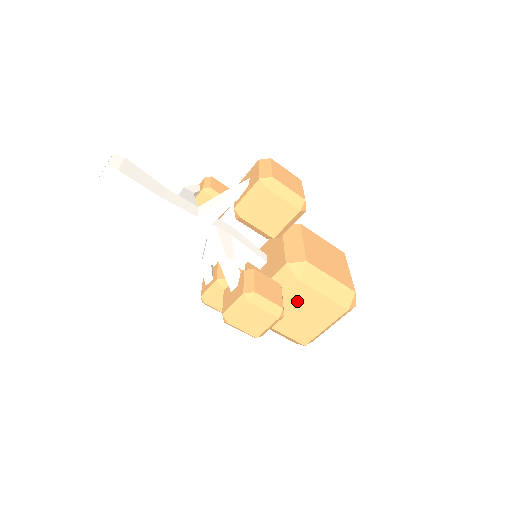
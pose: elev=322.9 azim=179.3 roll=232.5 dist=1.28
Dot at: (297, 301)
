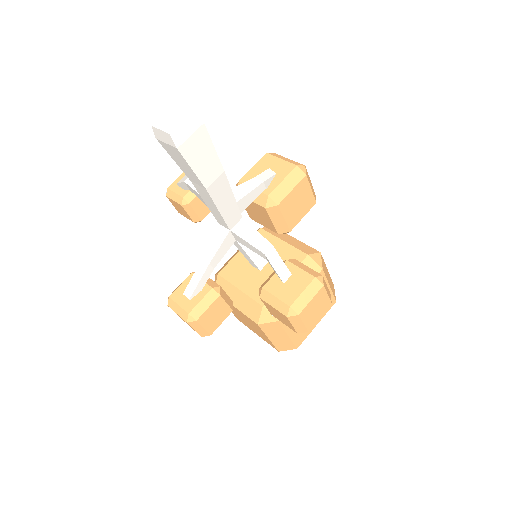
Dot at: occluded
